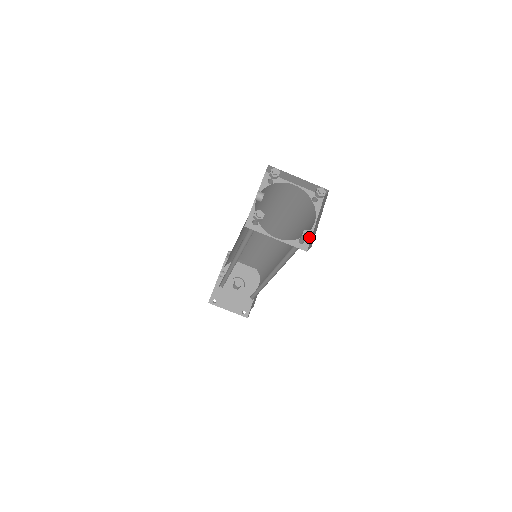
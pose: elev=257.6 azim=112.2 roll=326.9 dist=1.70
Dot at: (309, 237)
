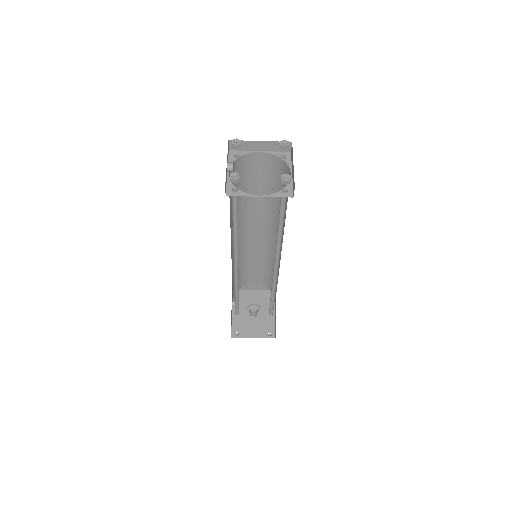
Dot at: (289, 179)
